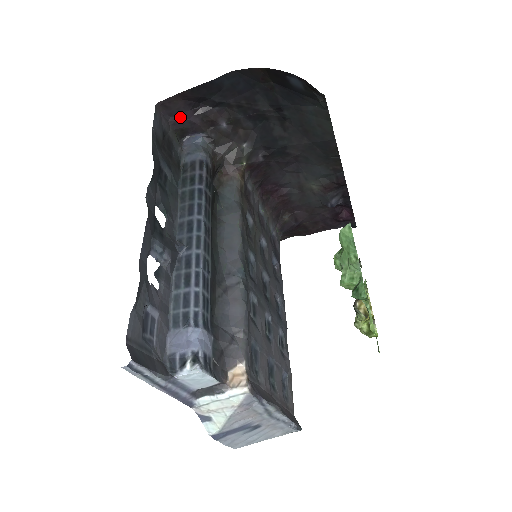
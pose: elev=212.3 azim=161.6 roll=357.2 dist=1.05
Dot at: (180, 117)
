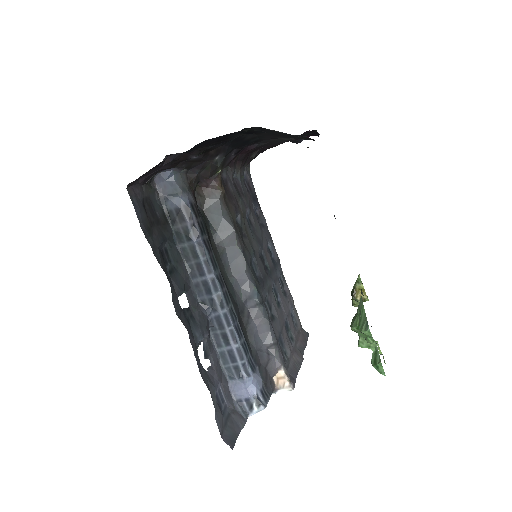
Dot at: (149, 173)
